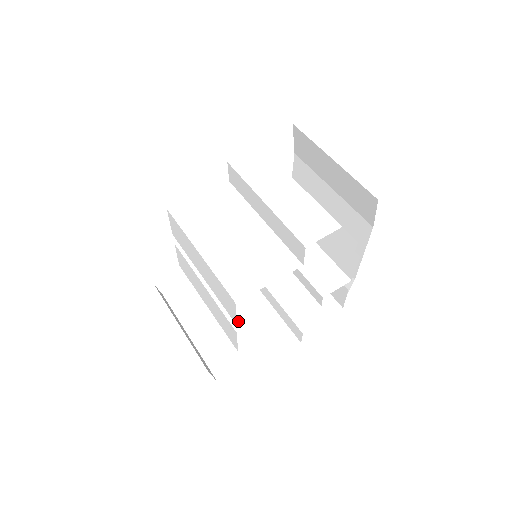
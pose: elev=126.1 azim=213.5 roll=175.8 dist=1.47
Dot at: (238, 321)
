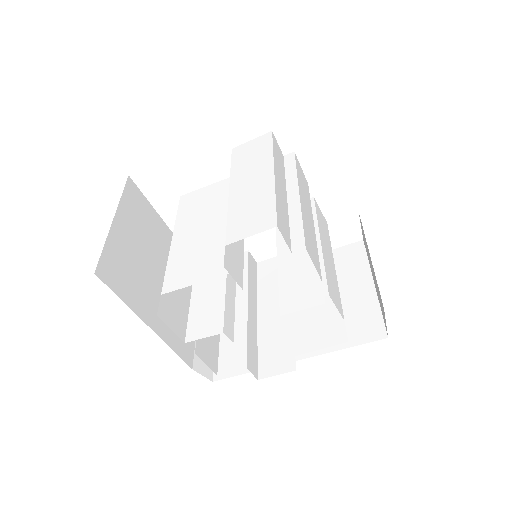
Dot at: (191, 319)
